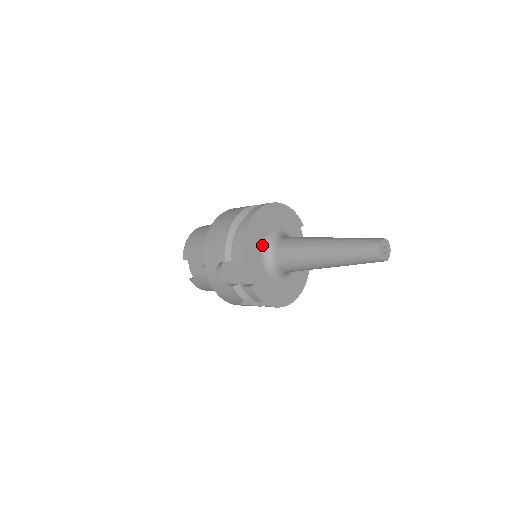
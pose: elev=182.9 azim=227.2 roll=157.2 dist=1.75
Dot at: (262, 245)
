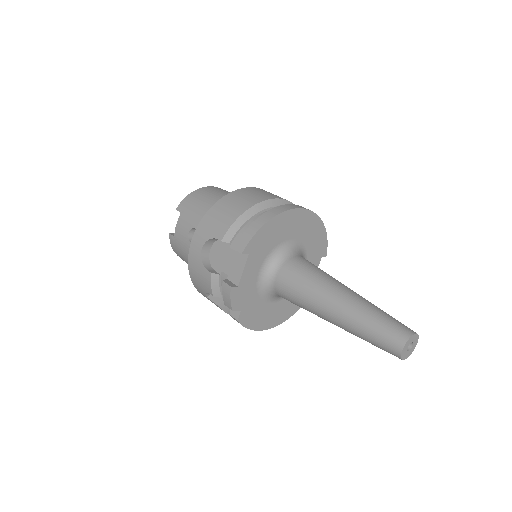
Dot at: (273, 249)
